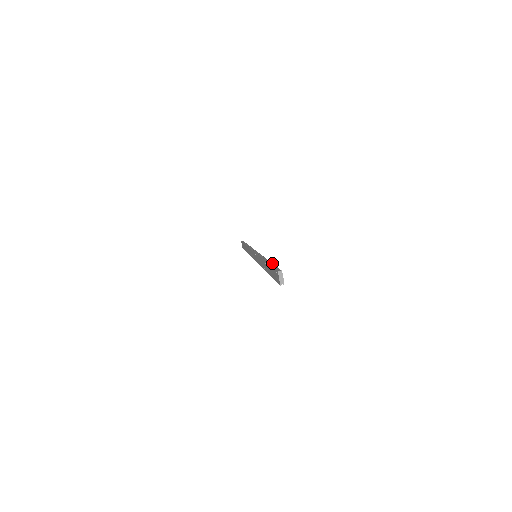
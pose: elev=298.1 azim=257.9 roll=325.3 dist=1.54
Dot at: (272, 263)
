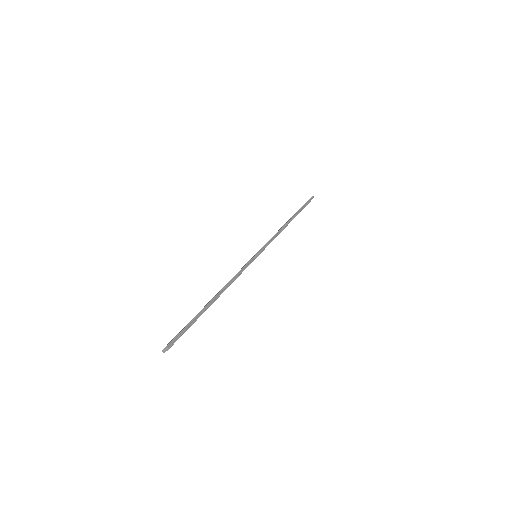
Dot at: occluded
